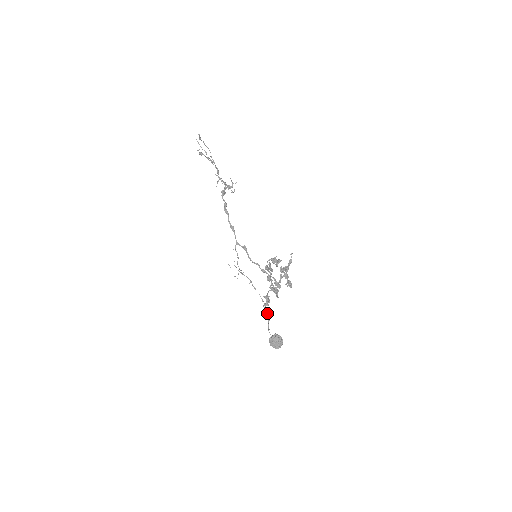
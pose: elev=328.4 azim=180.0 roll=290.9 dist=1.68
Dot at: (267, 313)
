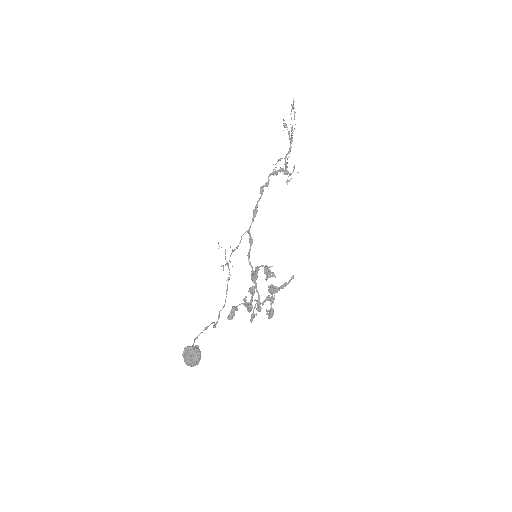
Dot at: (216, 322)
